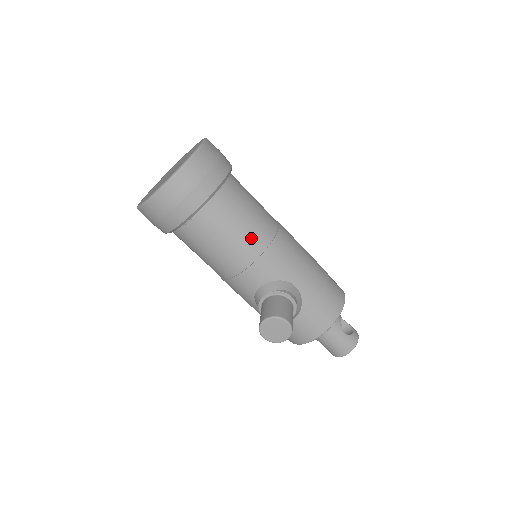
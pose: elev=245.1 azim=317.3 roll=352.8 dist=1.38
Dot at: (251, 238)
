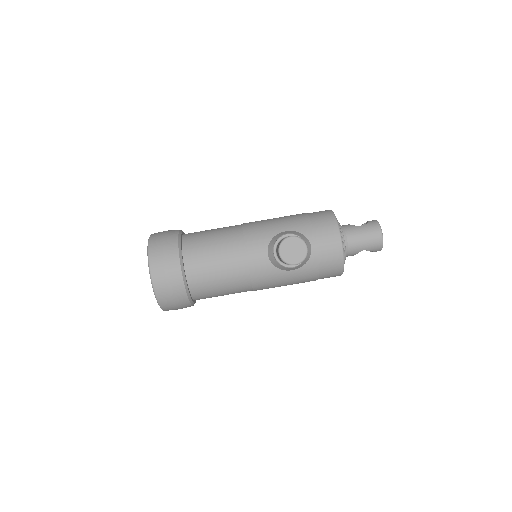
Dot at: (228, 239)
